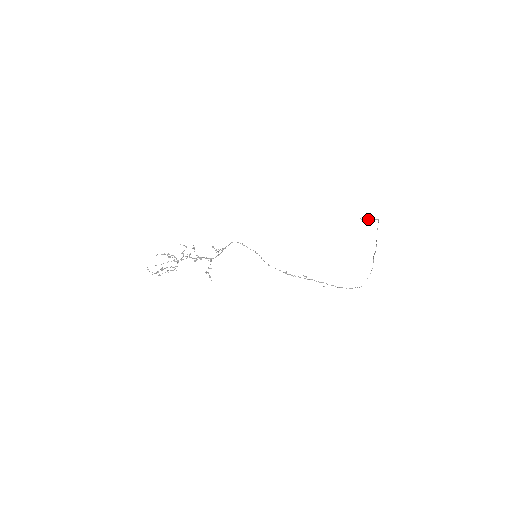
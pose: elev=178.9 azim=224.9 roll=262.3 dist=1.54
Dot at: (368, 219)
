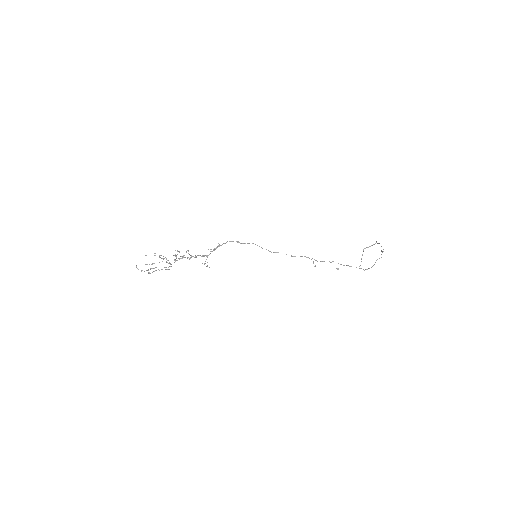
Dot at: occluded
